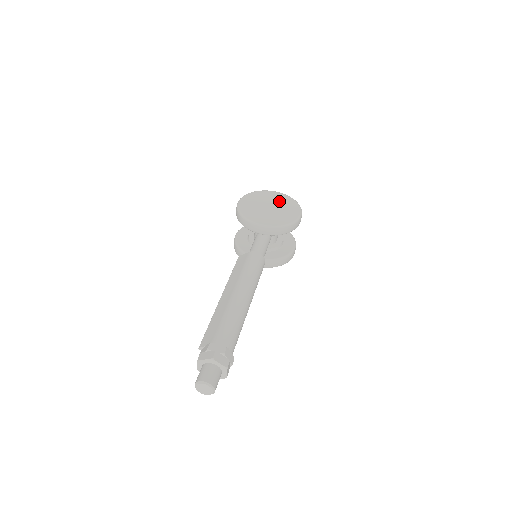
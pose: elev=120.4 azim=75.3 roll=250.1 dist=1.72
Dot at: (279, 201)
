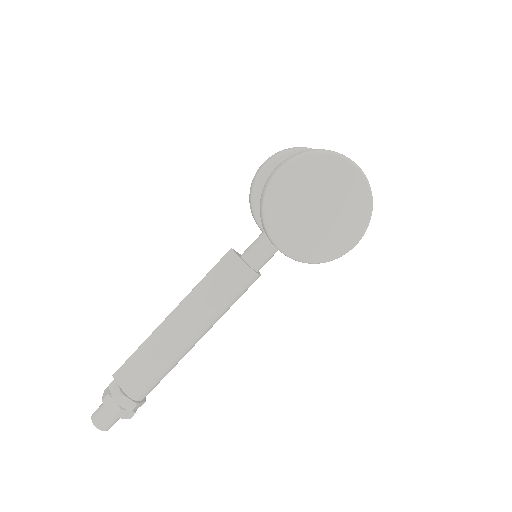
Dot at: (345, 199)
